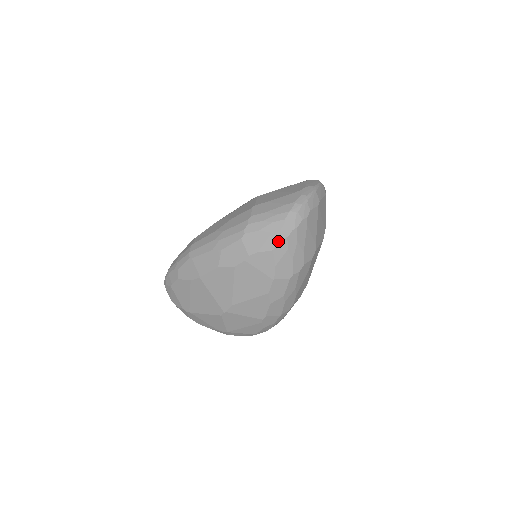
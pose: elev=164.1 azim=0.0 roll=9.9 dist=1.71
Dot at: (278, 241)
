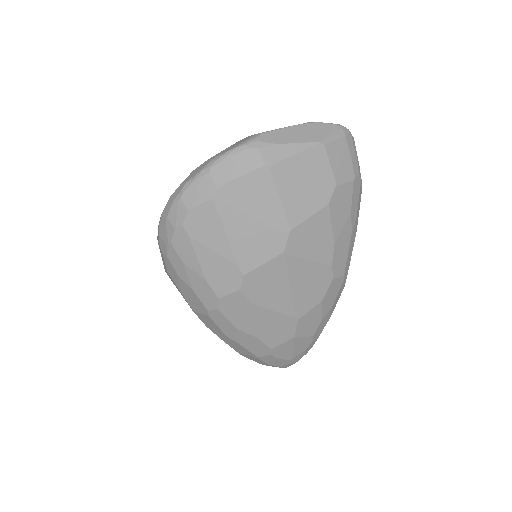
Dot at: (164, 259)
